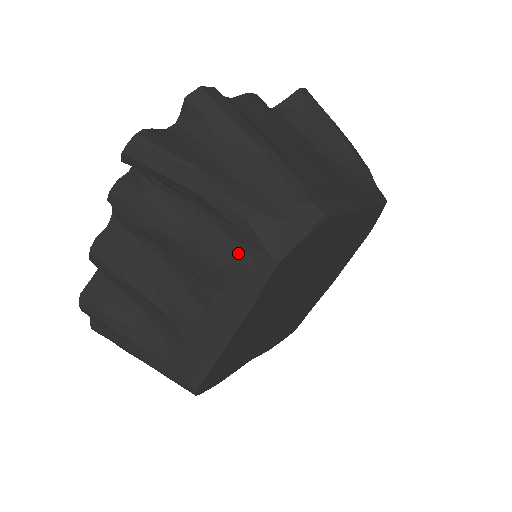
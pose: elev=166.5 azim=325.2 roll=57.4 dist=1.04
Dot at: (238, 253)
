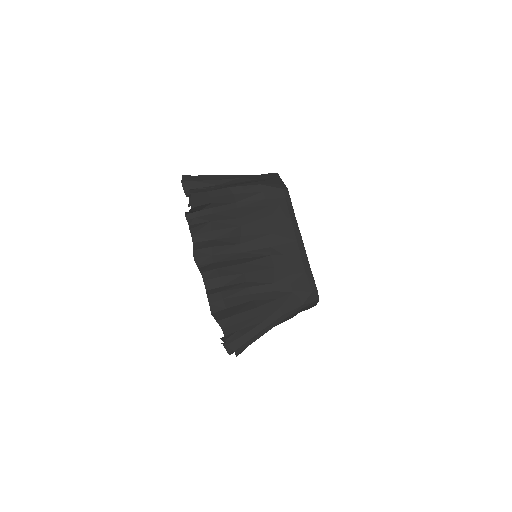
Dot at: (270, 202)
